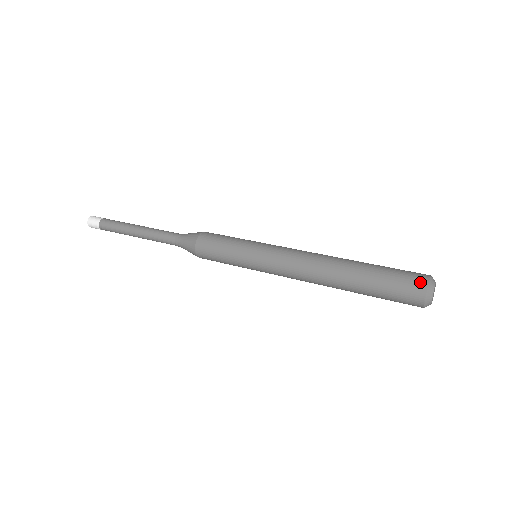
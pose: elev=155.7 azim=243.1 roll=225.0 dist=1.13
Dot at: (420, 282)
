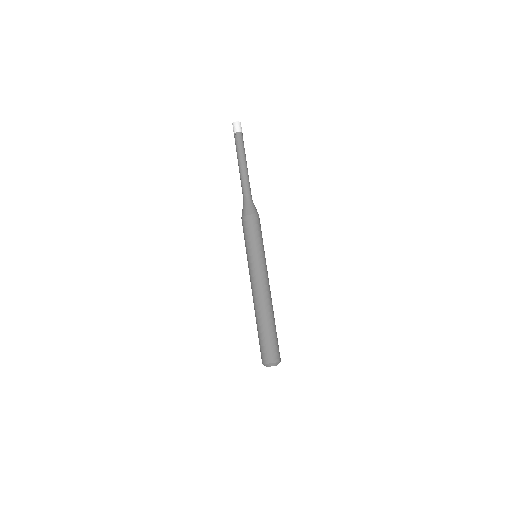
Dot at: occluded
